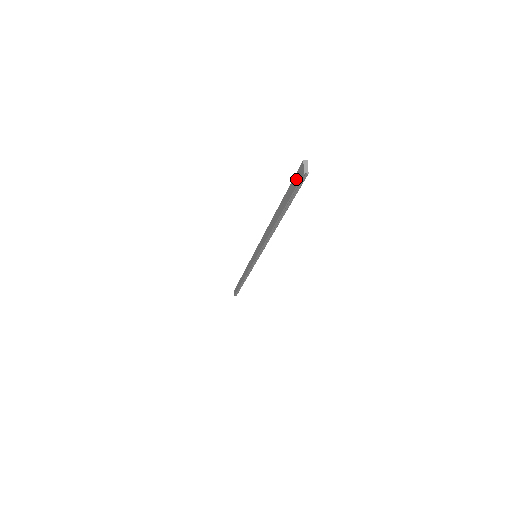
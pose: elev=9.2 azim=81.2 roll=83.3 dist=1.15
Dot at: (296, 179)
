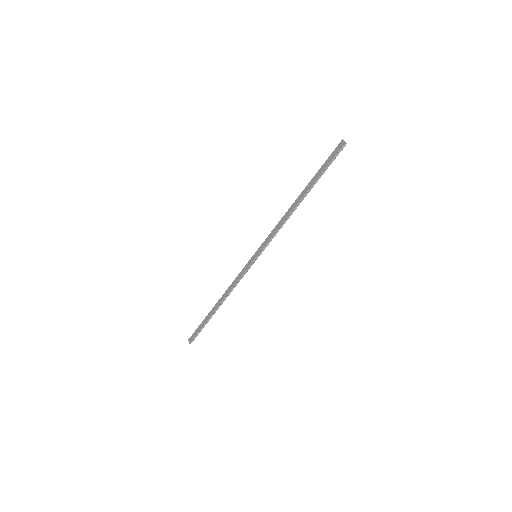
Dot at: (334, 153)
